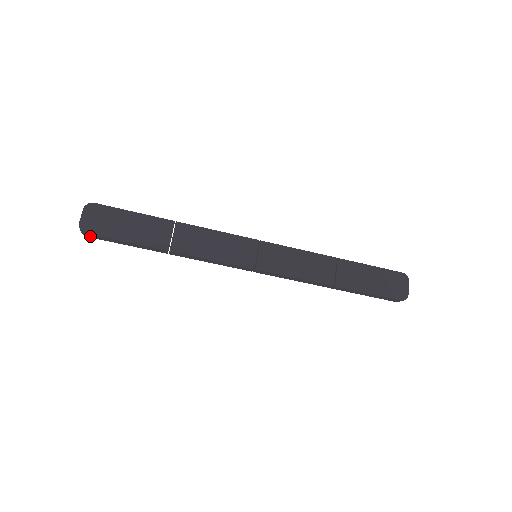
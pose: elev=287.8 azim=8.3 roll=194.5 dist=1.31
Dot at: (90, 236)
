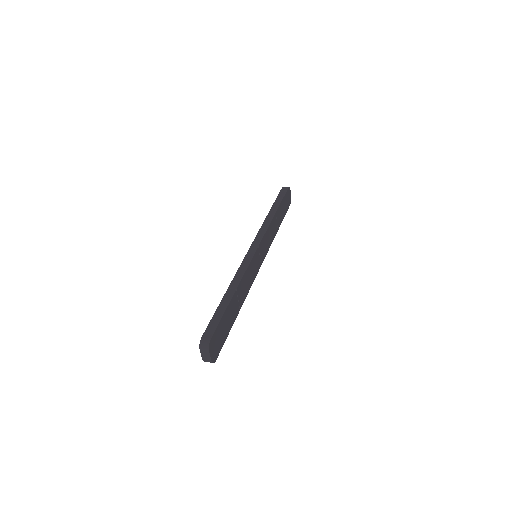
Dot at: occluded
